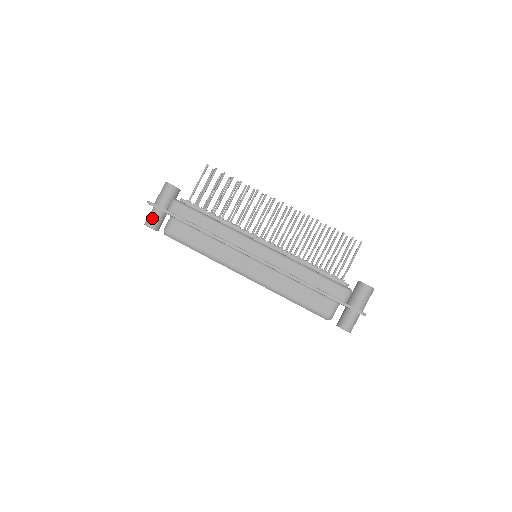
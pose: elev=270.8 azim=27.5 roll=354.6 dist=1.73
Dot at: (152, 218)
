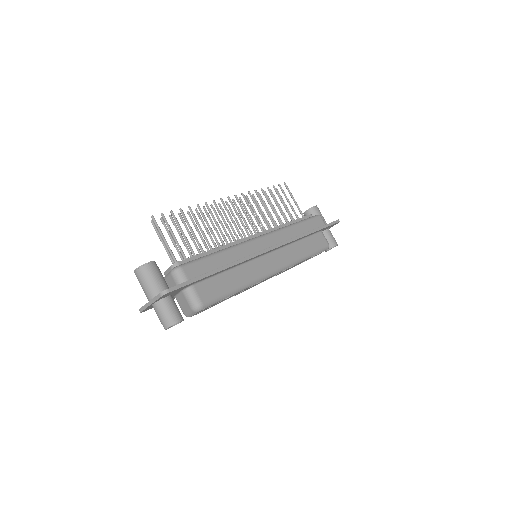
Dot at: (172, 311)
